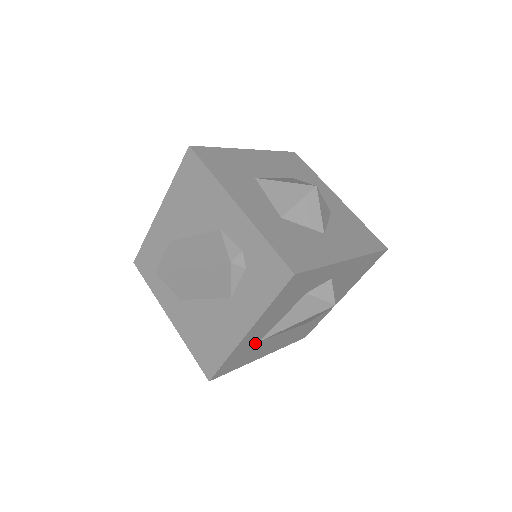
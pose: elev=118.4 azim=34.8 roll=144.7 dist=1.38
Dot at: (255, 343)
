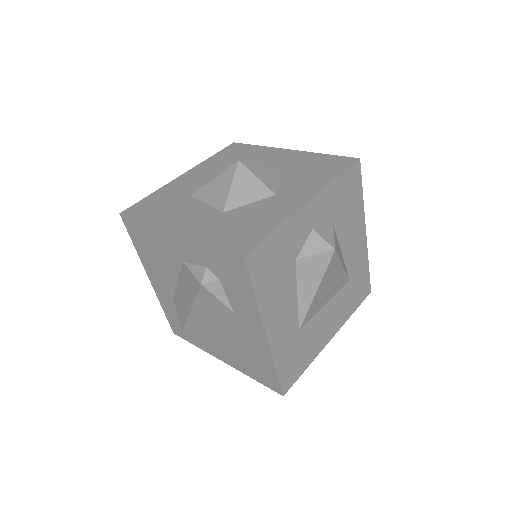
Dot at: (295, 335)
